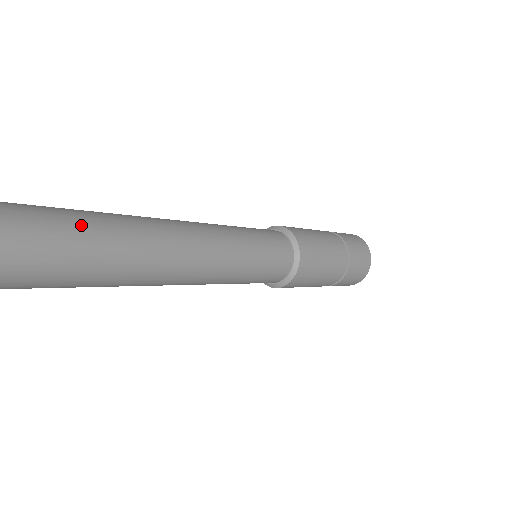
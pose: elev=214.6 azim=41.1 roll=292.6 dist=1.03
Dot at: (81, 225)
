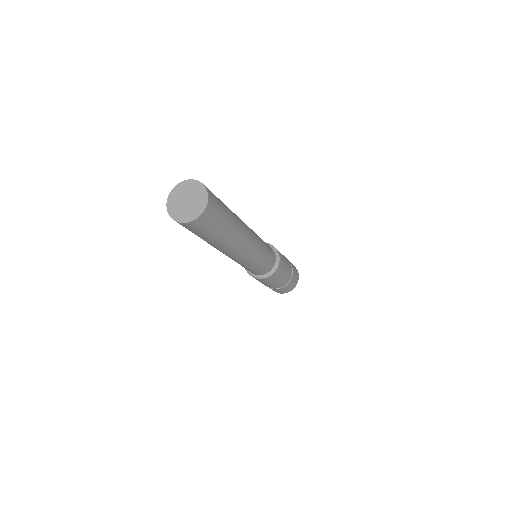
Dot at: (228, 214)
